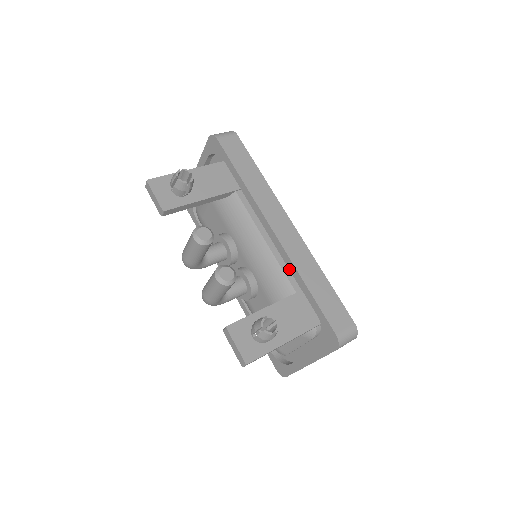
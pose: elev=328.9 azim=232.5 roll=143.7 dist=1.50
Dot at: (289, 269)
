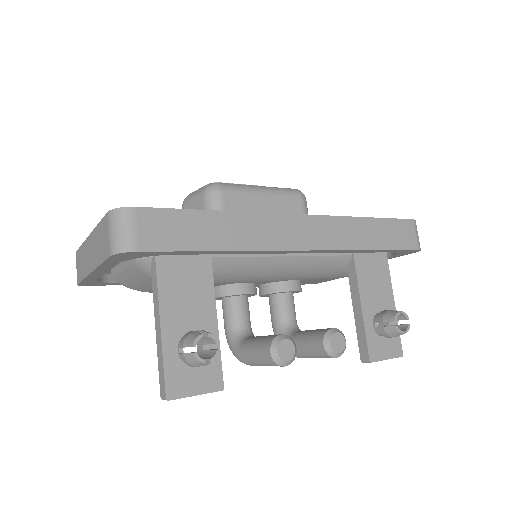
Dot at: occluded
